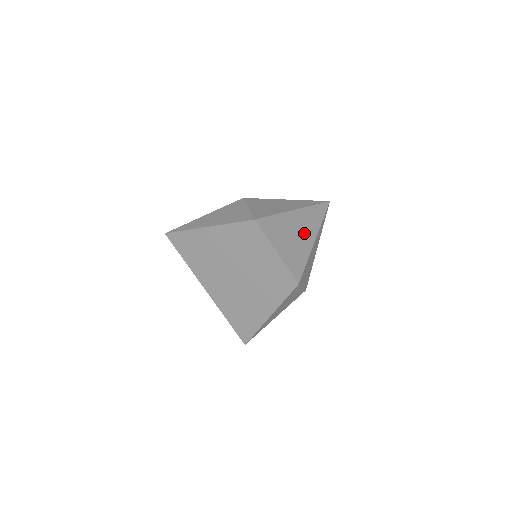
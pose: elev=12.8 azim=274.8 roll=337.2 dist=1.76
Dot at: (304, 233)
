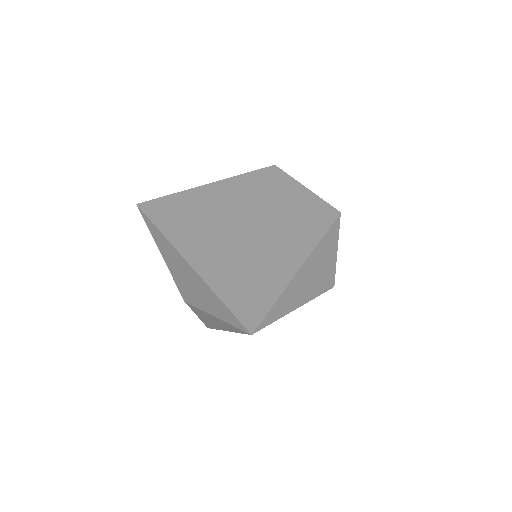
Dot at: occluded
